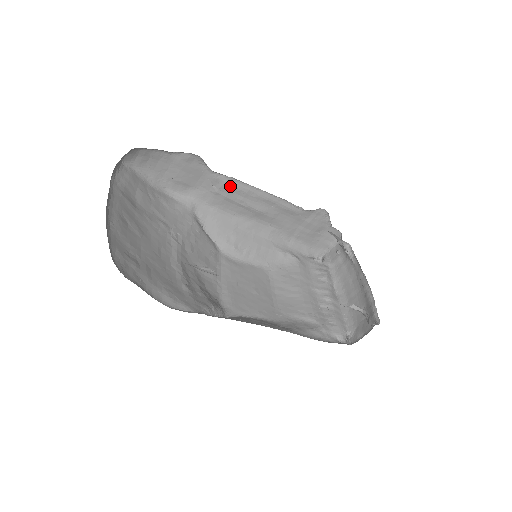
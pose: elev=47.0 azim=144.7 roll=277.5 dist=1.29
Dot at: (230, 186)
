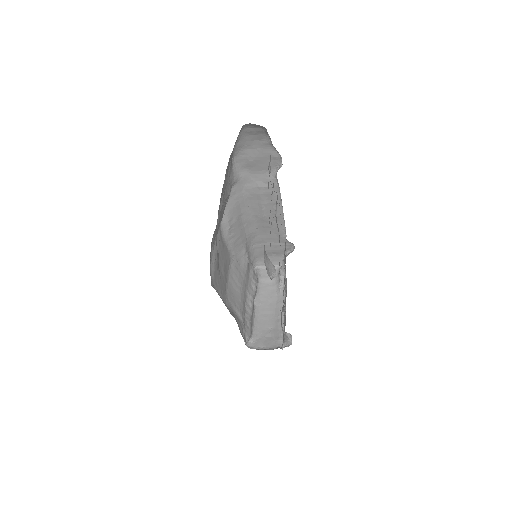
Dot at: occluded
